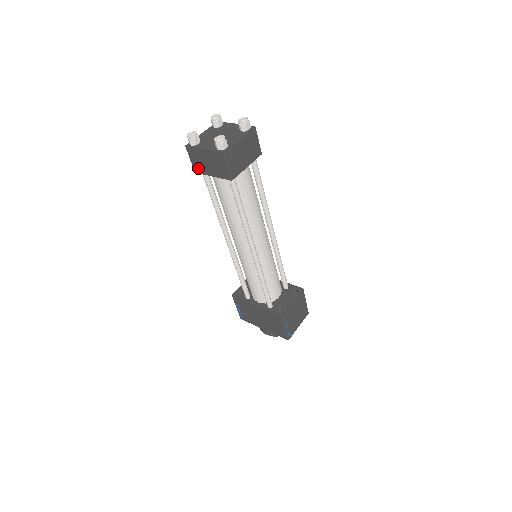
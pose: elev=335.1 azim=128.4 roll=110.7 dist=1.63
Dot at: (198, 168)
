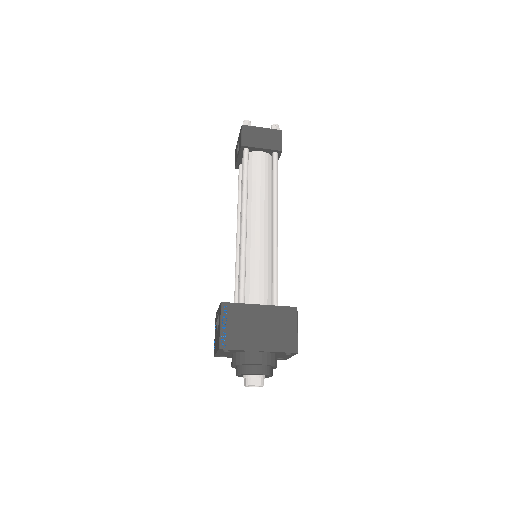
Dot at: (248, 142)
